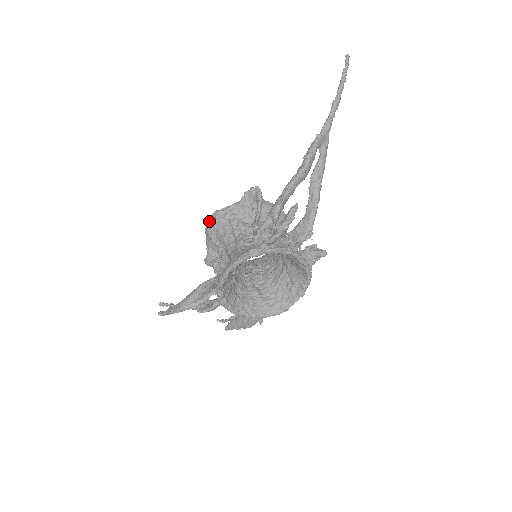
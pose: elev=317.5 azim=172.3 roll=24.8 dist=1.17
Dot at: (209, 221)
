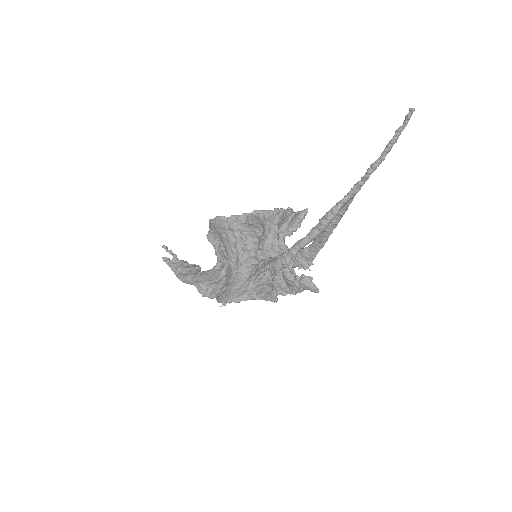
Dot at: (213, 222)
